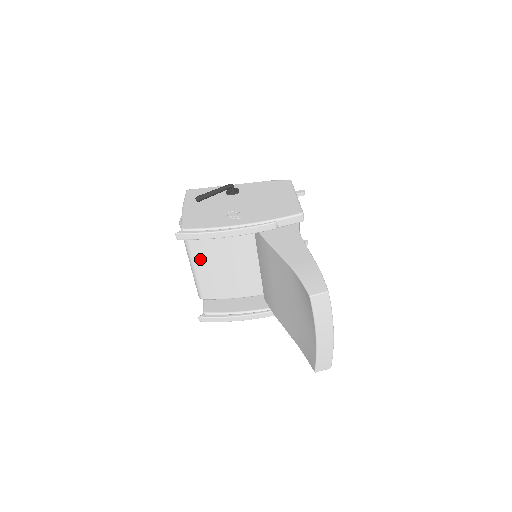
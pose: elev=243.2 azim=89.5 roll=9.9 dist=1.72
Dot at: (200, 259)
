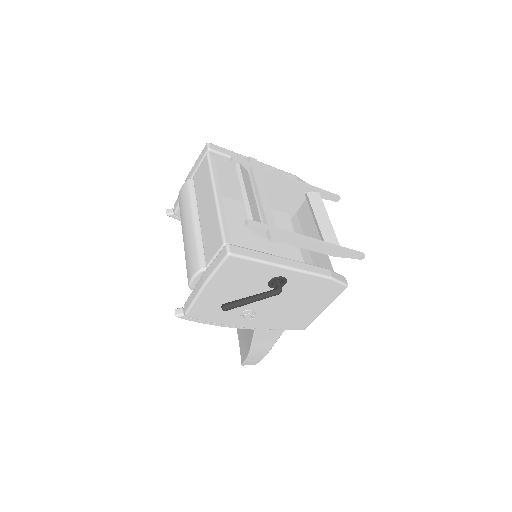
Dot at: occluded
